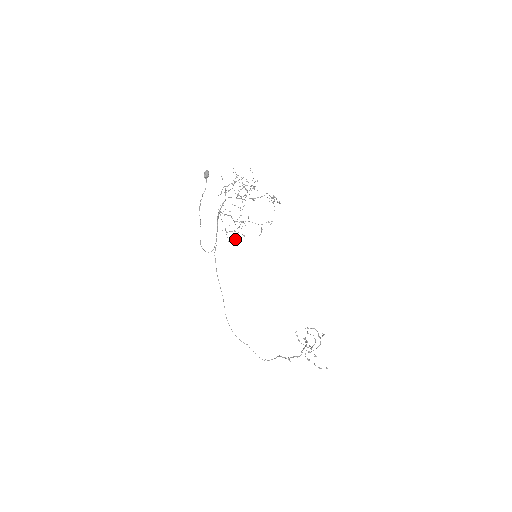
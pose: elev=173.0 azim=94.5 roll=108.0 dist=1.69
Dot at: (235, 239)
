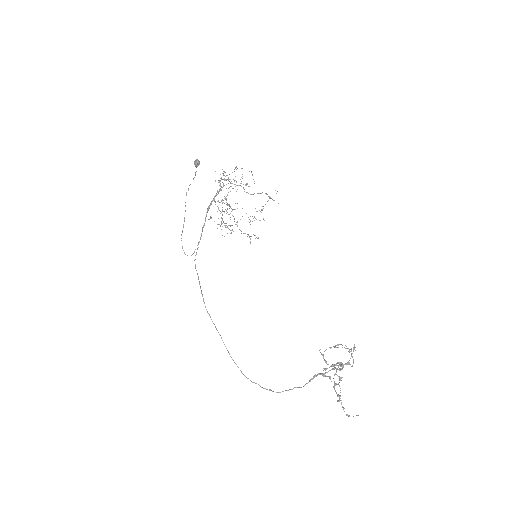
Dot at: occluded
